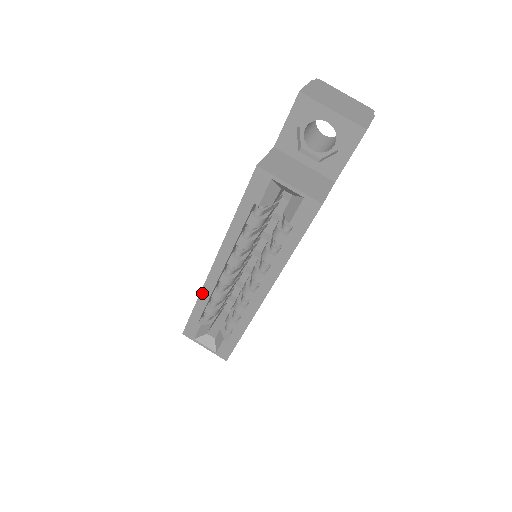
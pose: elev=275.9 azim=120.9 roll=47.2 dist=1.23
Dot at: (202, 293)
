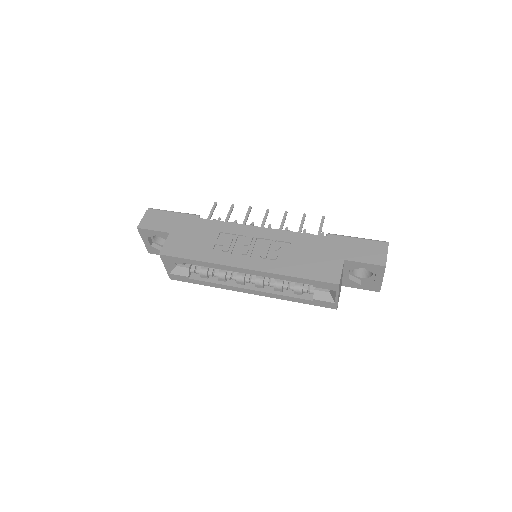
Dot at: (214, 264)
